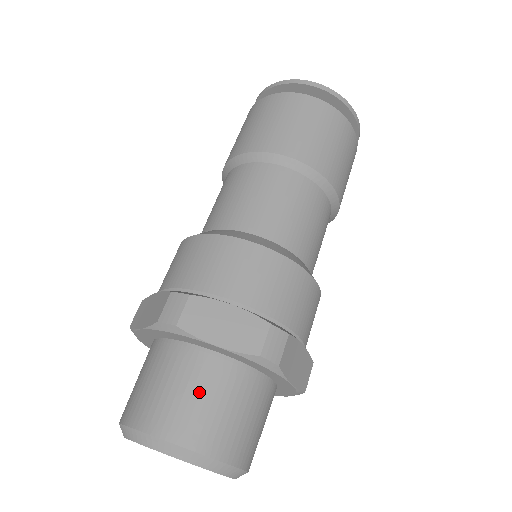
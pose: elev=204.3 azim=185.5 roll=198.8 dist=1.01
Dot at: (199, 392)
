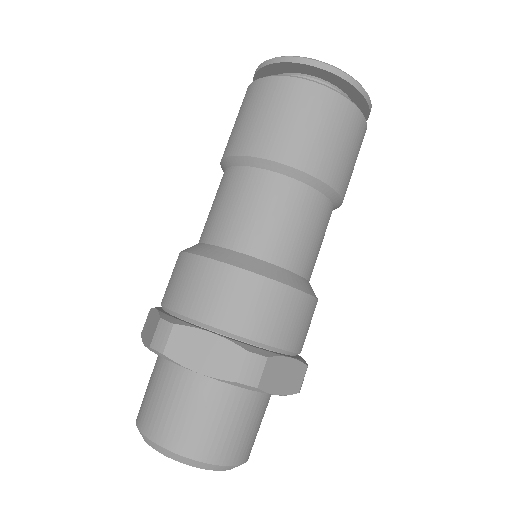
Dot at: (189, 408)
